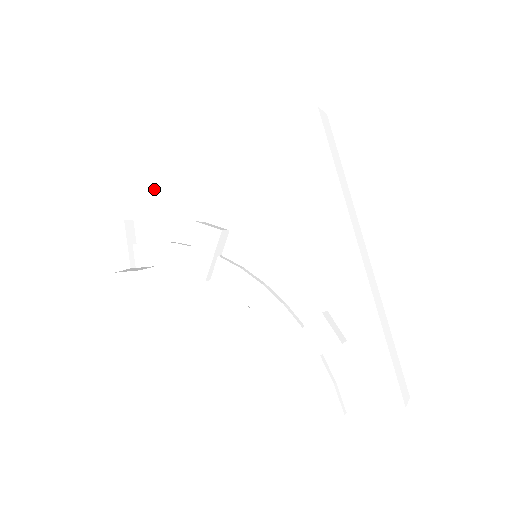
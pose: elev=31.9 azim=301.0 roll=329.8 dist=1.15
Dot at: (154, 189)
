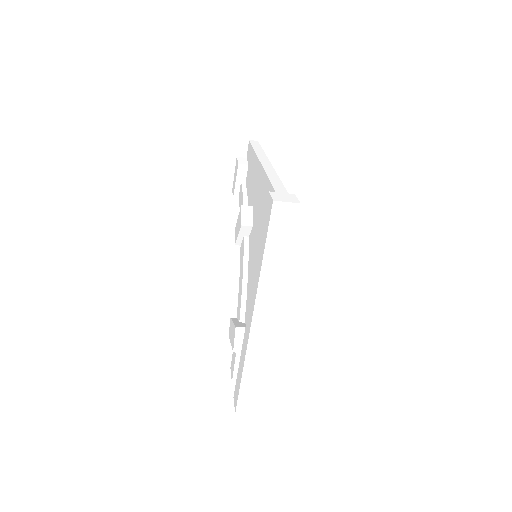
Dot at: (254, 155)
